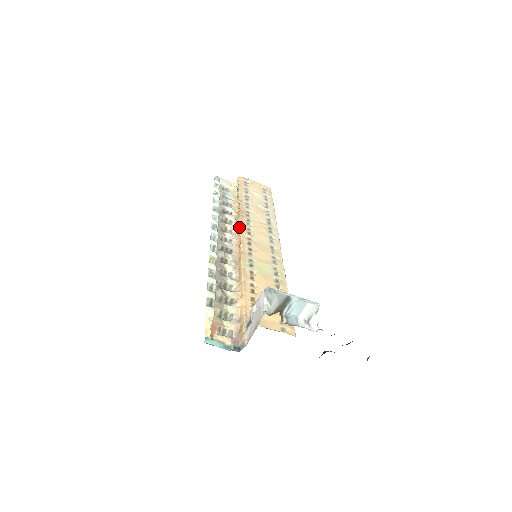
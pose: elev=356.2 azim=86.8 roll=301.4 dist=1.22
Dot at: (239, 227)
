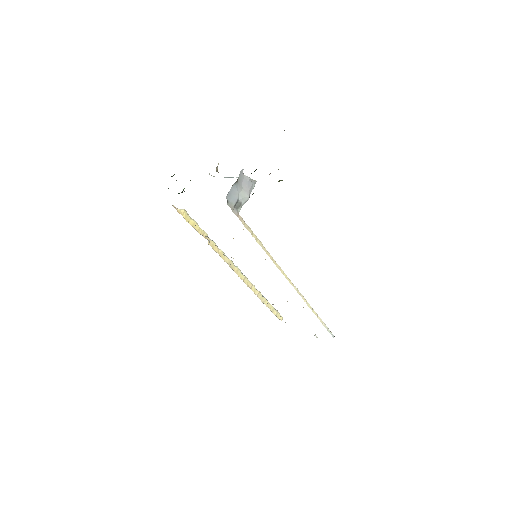
Dot at: occluded
